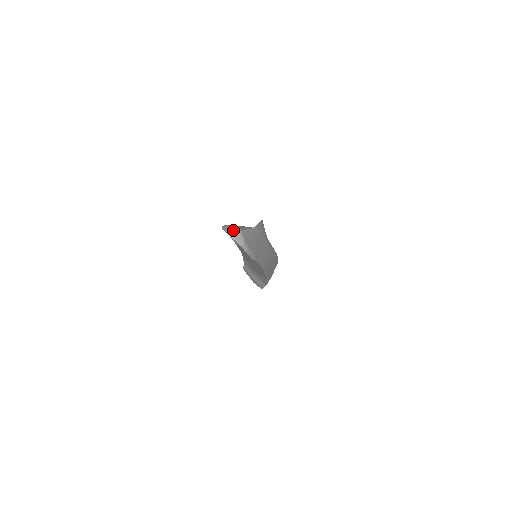
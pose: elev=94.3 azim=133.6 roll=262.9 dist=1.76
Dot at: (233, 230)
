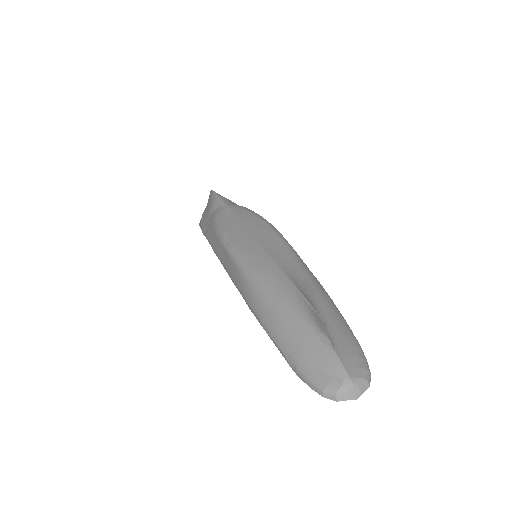
Dot at: (344, 392)
